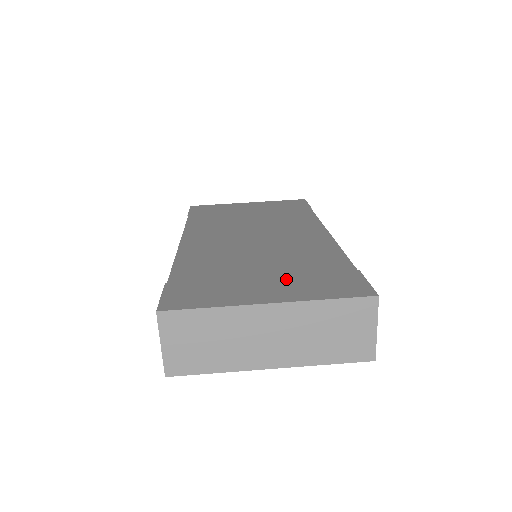
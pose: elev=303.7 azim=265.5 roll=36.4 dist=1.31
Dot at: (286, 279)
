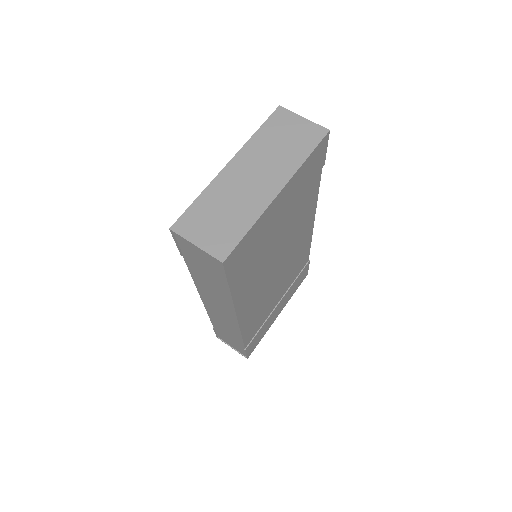
Dot at: occluded
